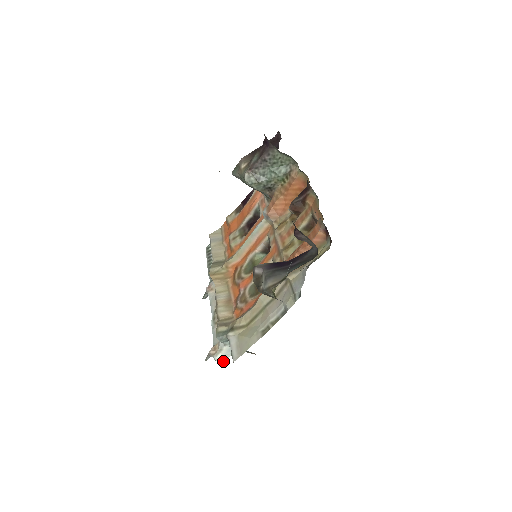
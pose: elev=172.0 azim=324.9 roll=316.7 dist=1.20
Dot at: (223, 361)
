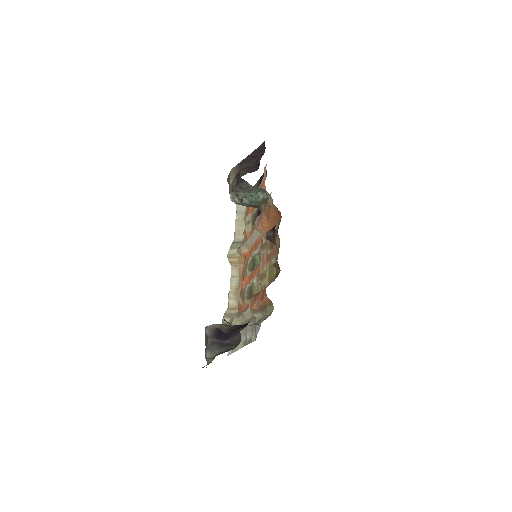
Dot at: occluded
